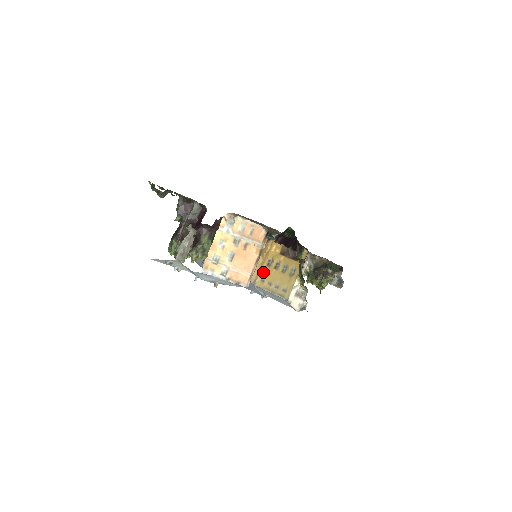
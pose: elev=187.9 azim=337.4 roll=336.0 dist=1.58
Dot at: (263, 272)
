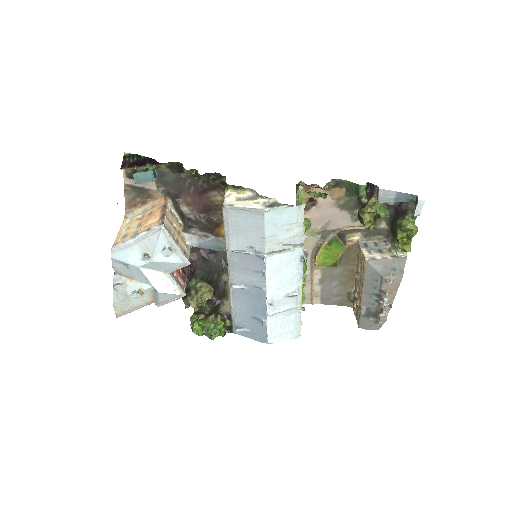
Dot at: occluded
